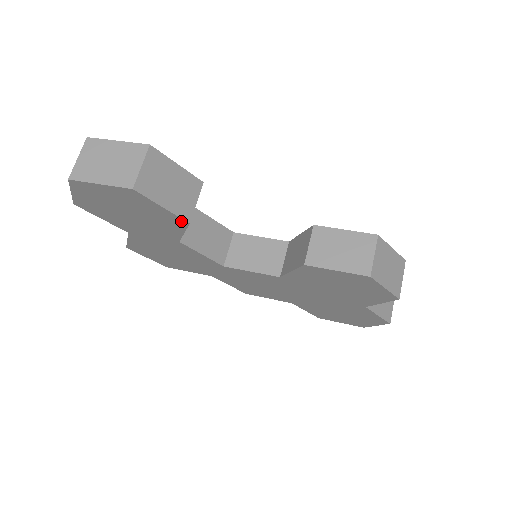
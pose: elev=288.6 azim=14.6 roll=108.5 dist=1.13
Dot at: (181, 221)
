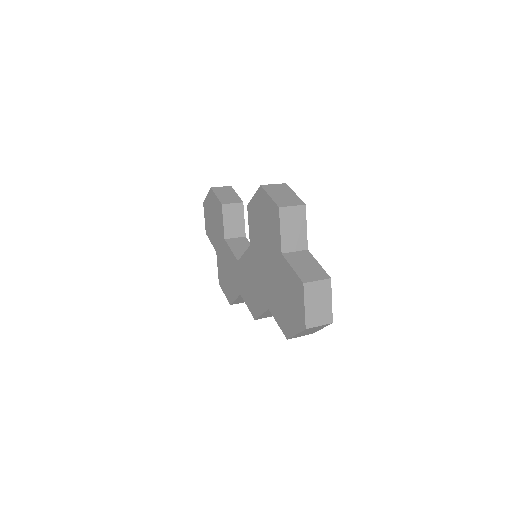
Dot at: (220, 205)
